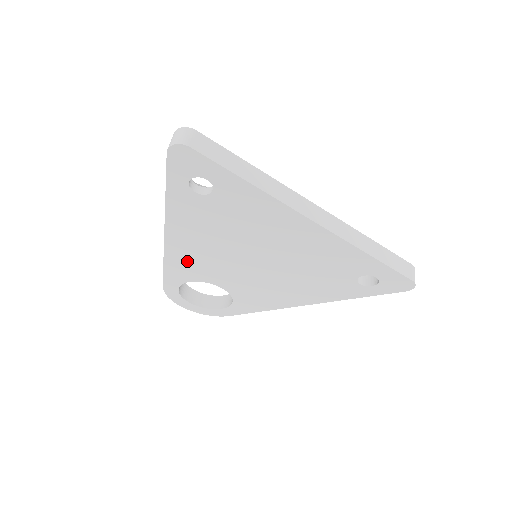
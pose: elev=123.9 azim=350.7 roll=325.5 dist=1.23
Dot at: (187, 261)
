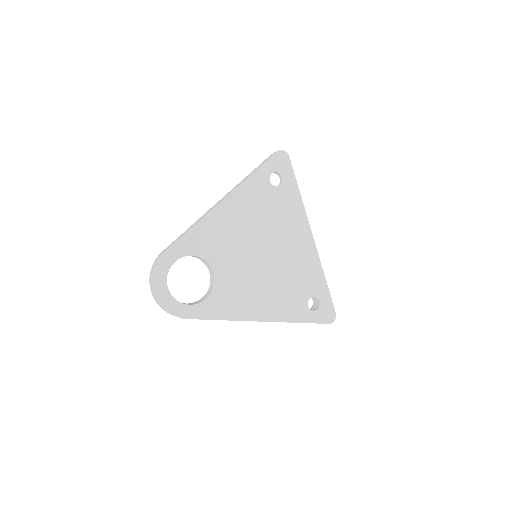
Dot at: (215, 232)
